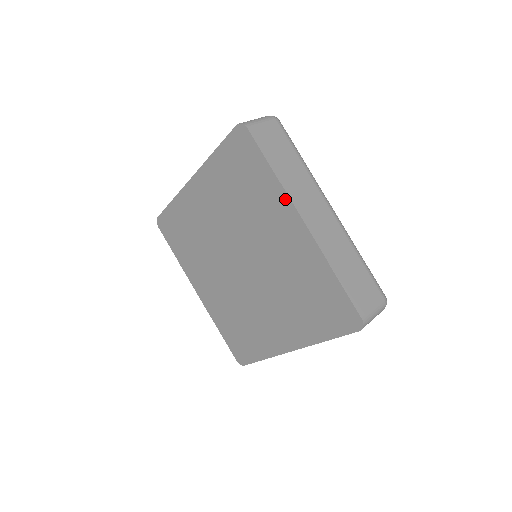
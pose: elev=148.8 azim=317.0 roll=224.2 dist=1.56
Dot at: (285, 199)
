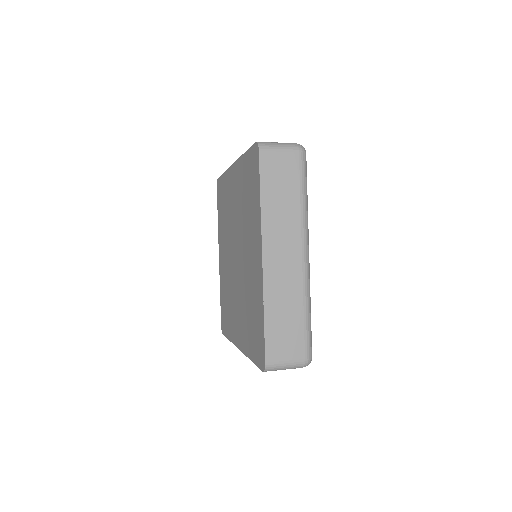
Dot at: (260, 228)
